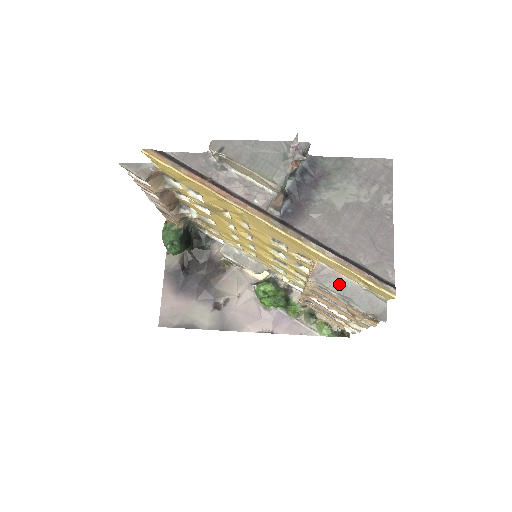
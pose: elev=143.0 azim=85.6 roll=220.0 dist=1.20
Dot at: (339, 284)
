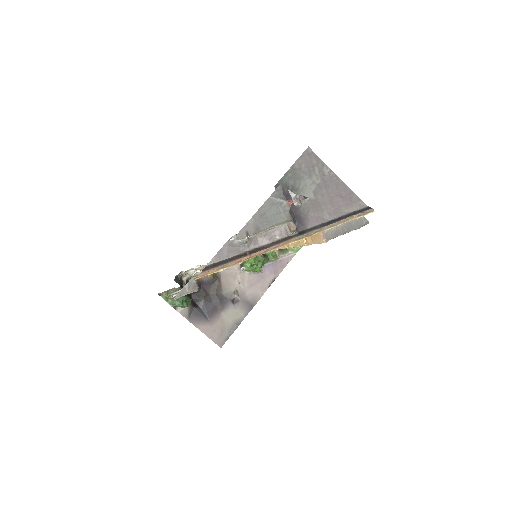
Dot at: (338, 230)
